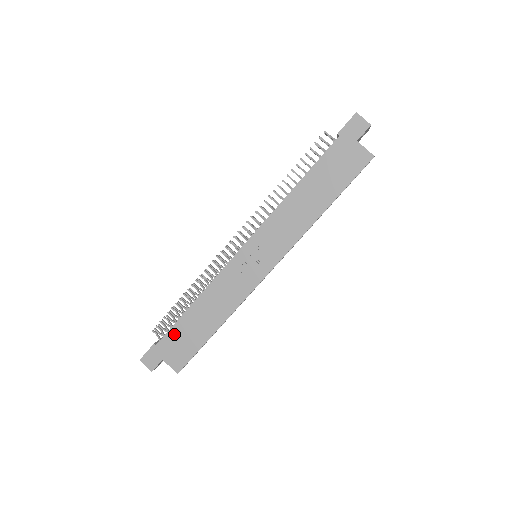
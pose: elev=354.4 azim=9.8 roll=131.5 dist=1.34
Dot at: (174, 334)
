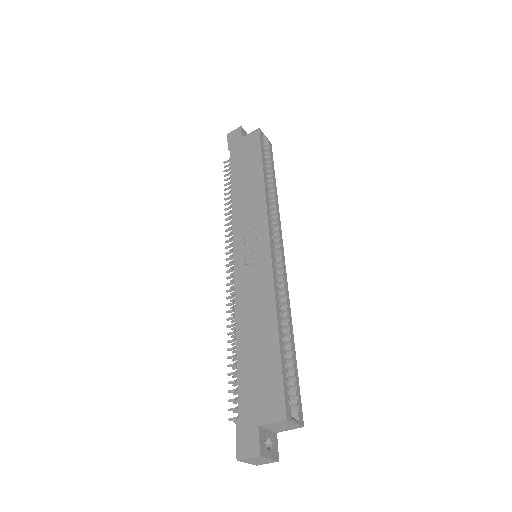
Dot at: (245, 385)
